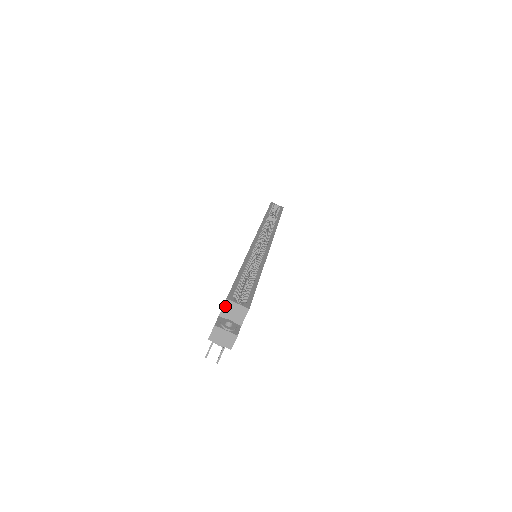
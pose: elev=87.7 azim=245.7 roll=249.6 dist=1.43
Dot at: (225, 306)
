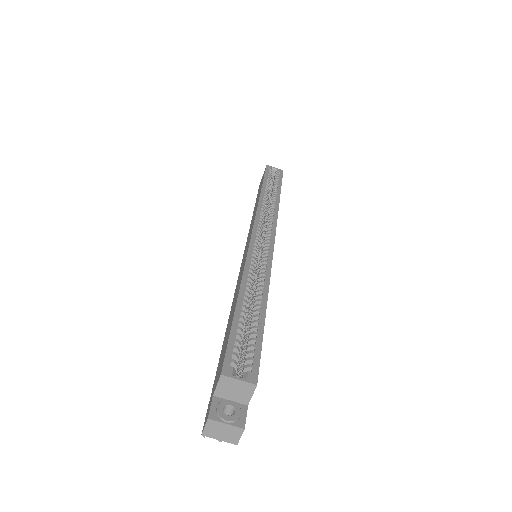
Dot at: (220, 384)
